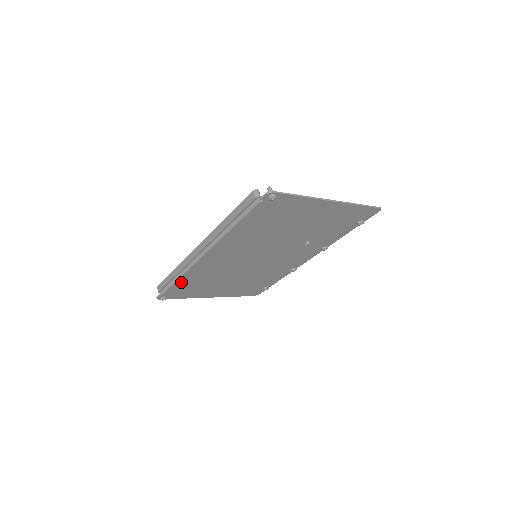
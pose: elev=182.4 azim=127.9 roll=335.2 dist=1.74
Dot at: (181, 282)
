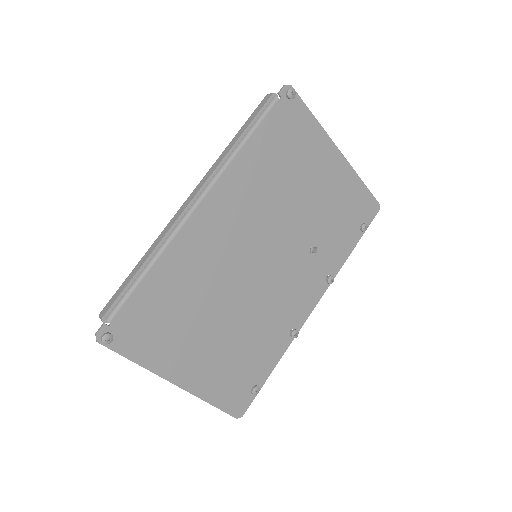
Dot at: (149, 286)
